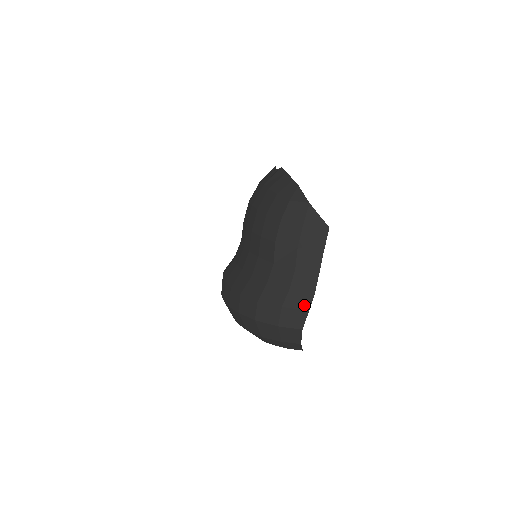
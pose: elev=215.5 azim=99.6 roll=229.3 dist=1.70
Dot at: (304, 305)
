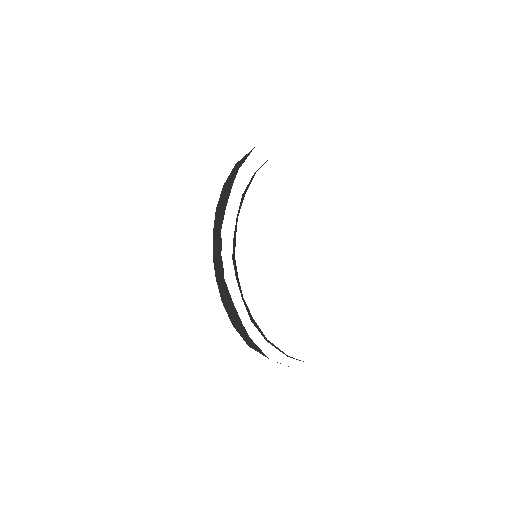
Dot at: occluded
